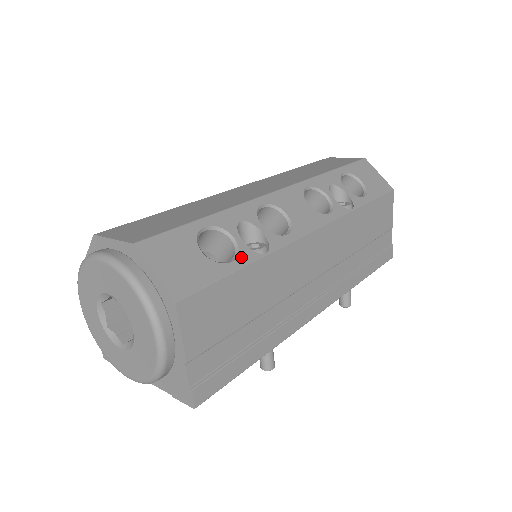
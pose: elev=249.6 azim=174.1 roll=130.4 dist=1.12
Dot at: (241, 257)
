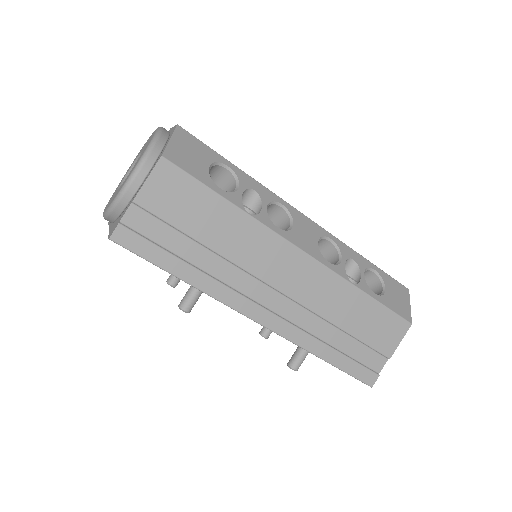
Dot at: (230, 195)
